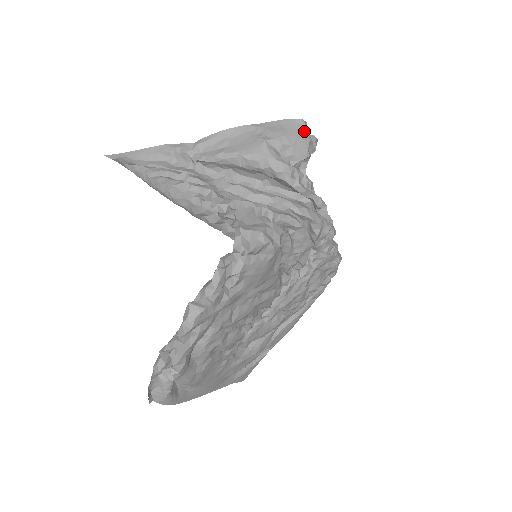
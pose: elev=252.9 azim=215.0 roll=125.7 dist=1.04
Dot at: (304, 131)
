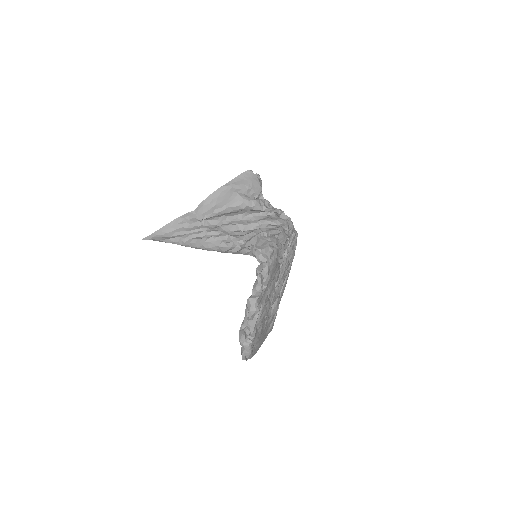
Dot at: (253, 176)
